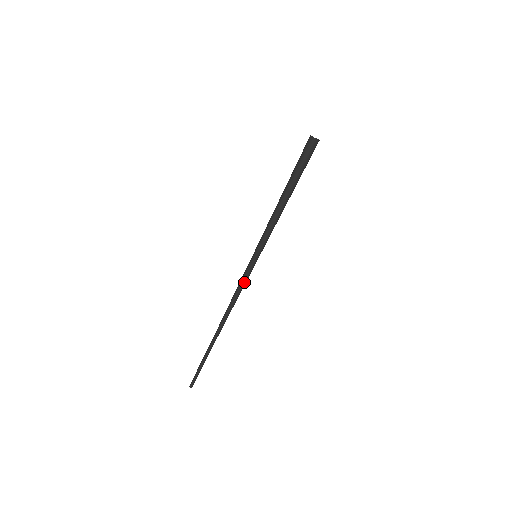
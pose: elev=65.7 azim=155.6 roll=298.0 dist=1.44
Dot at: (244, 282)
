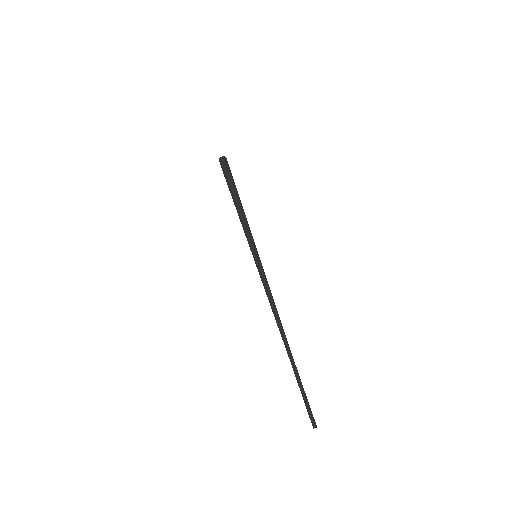
Dot at: (265, 281)
